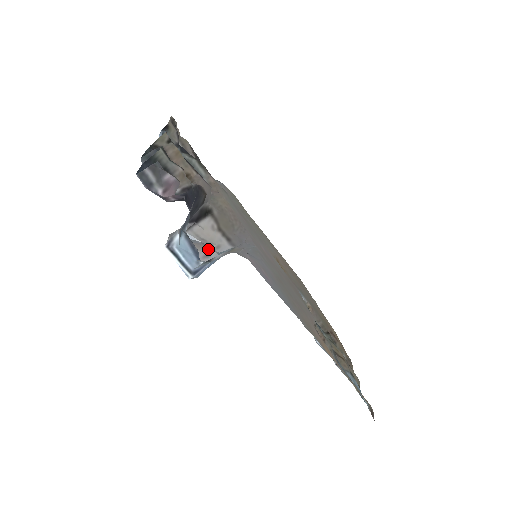
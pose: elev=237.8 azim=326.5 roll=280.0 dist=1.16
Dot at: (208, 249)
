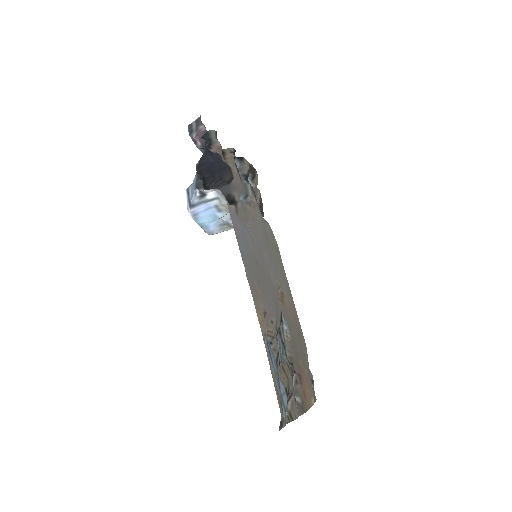
Dot at: occluded
